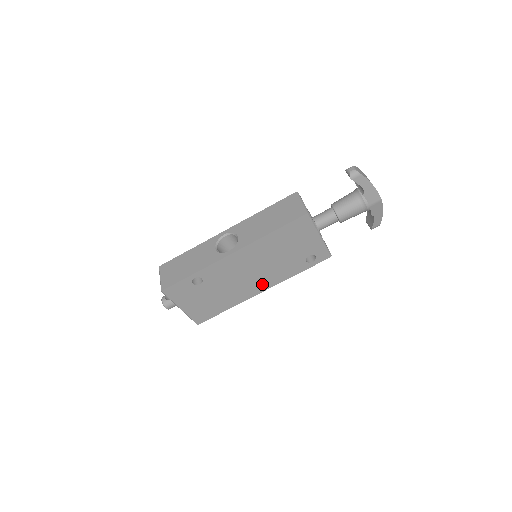
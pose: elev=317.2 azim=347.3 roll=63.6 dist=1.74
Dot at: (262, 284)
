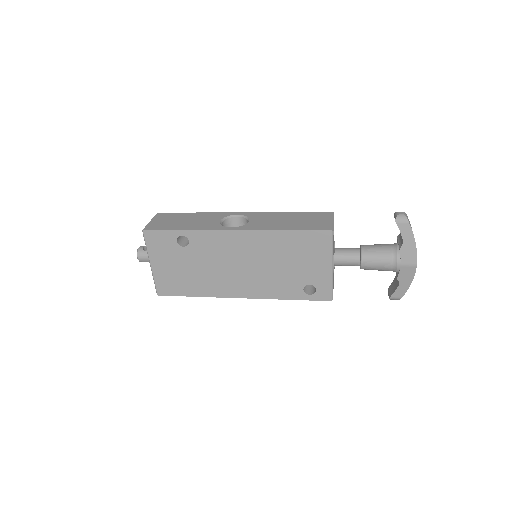
Dot at: (245, 288)
